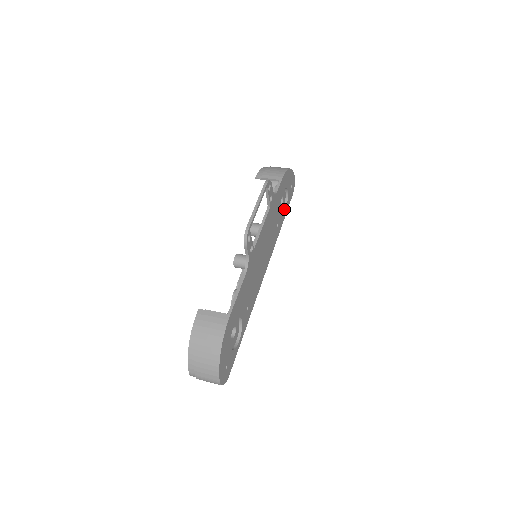
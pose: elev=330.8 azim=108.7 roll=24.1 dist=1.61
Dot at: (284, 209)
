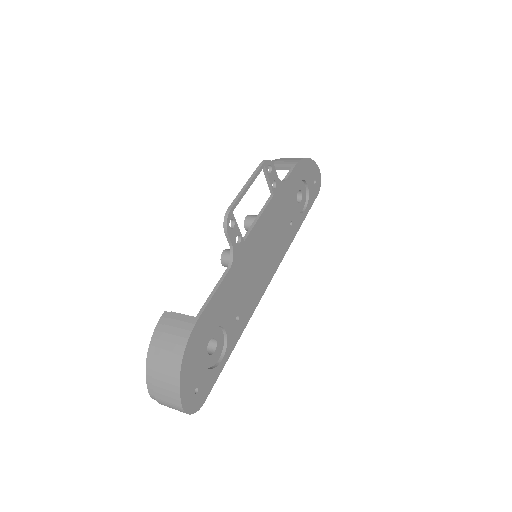
Dot at: (304, 208)
